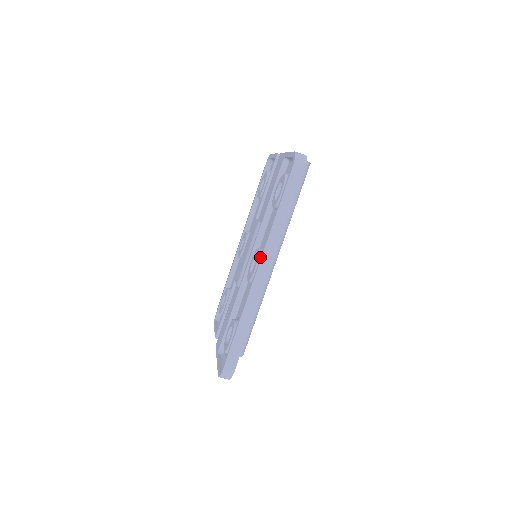
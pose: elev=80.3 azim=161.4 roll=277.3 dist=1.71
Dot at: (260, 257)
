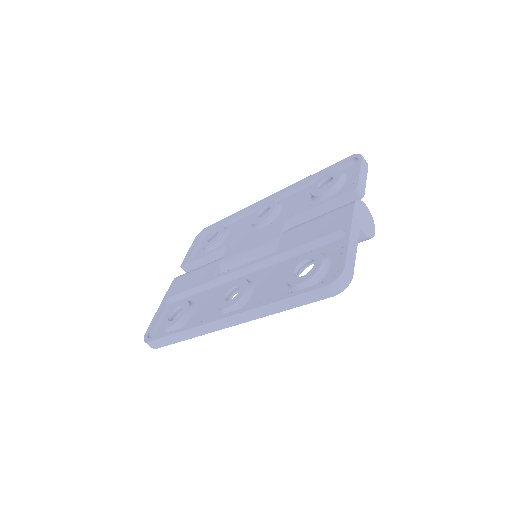
Dot at: (235, 311)
